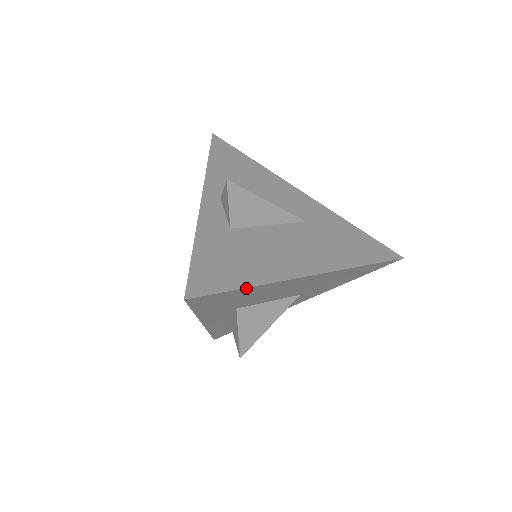
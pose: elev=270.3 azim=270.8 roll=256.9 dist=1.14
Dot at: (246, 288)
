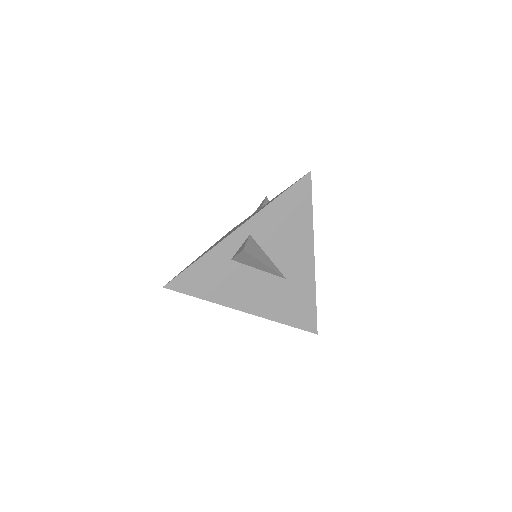
Dot at: (201, 298)
